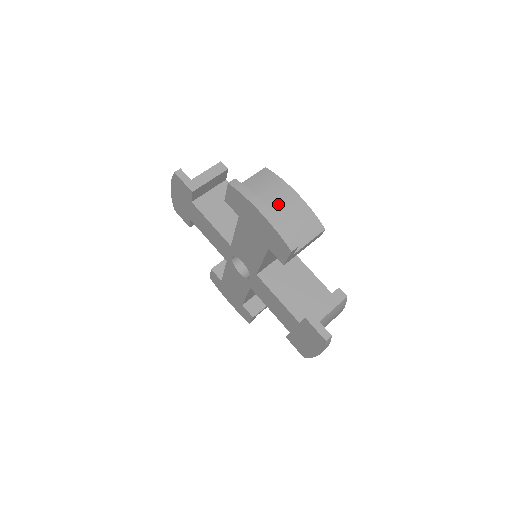
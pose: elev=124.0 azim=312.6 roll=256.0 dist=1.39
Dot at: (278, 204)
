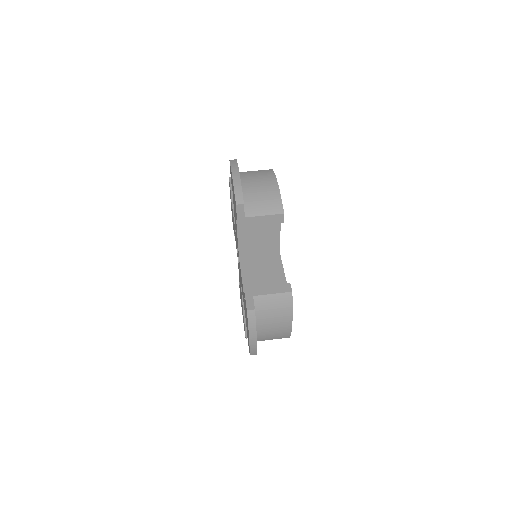
Dot at: (258, 185)
